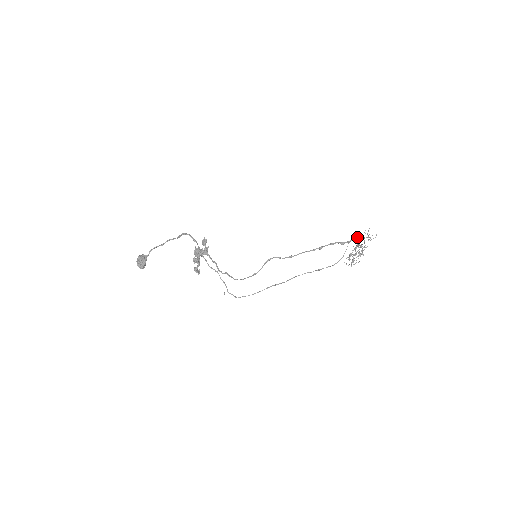
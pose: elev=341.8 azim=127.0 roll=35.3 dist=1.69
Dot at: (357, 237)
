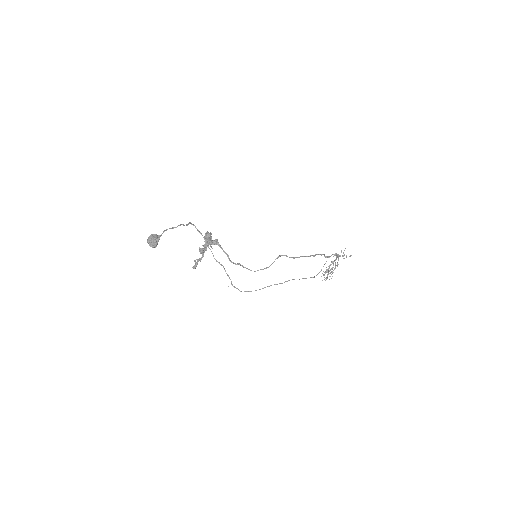
Dot at: (335, 254)
